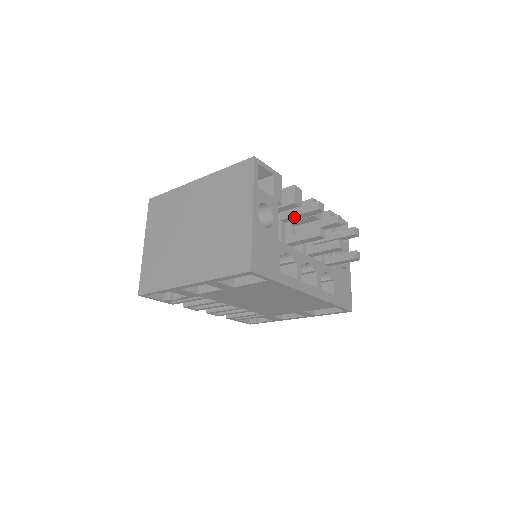
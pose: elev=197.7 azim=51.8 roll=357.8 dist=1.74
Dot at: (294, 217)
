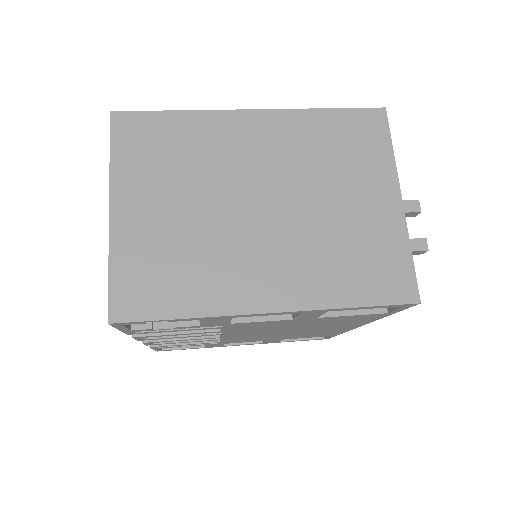
Dot at: occluded
